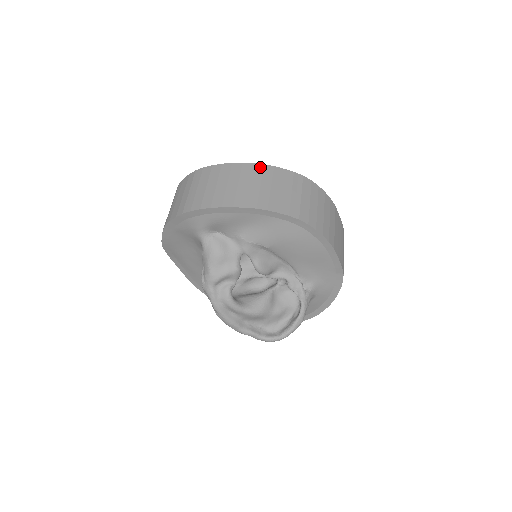
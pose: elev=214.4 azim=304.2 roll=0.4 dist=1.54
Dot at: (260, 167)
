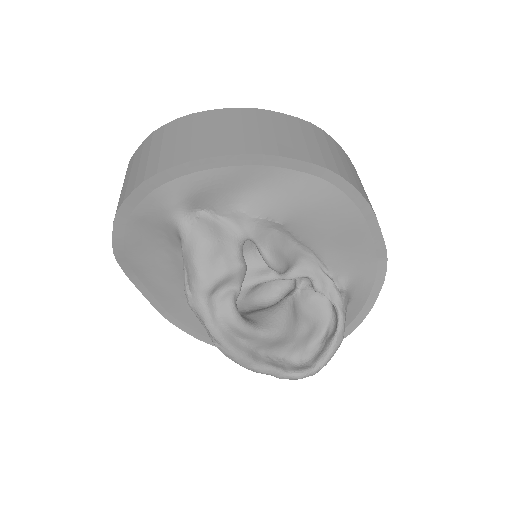
Dot at: (250, 111)
